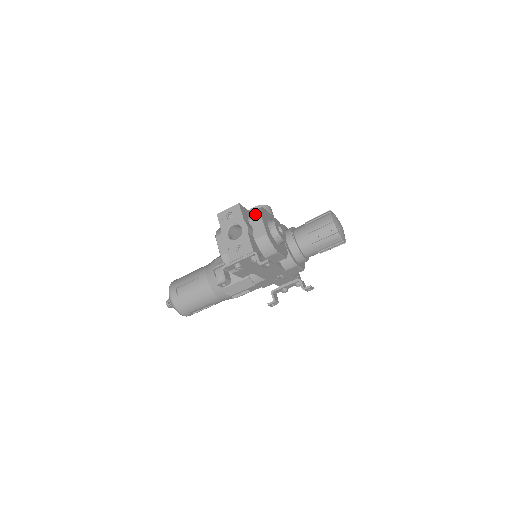
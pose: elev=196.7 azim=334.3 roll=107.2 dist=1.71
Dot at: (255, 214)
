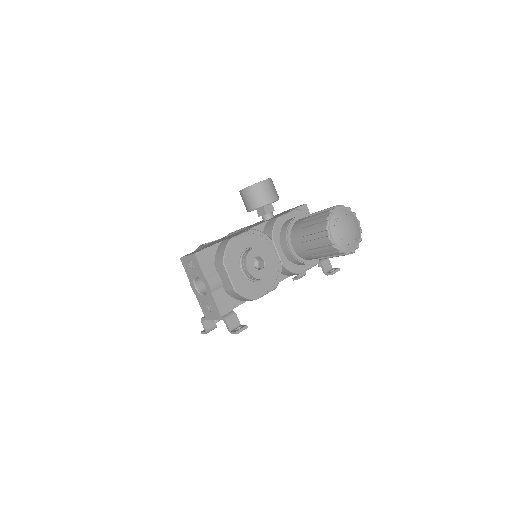
Dot at: (219, 259)
